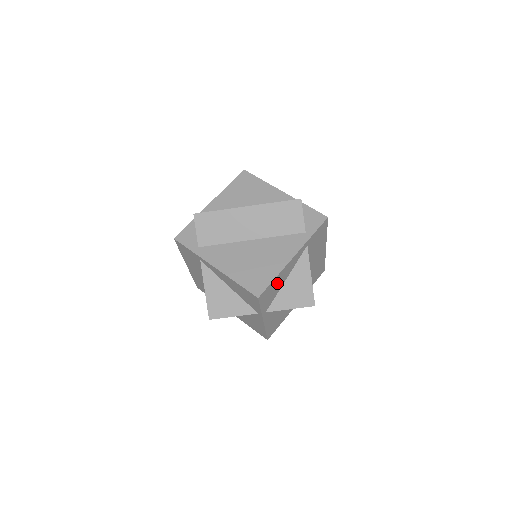
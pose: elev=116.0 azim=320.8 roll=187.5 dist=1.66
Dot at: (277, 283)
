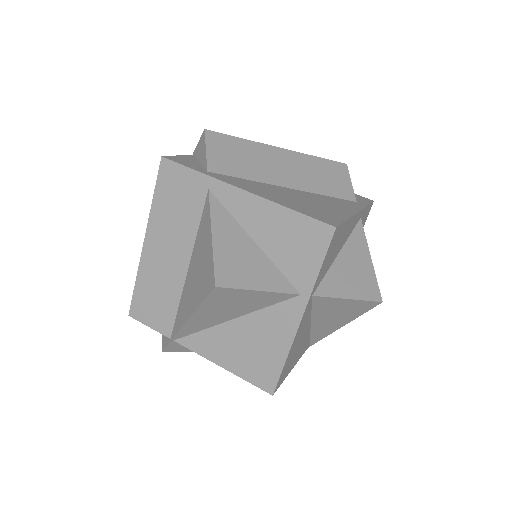
Dot at: (339, 240)
